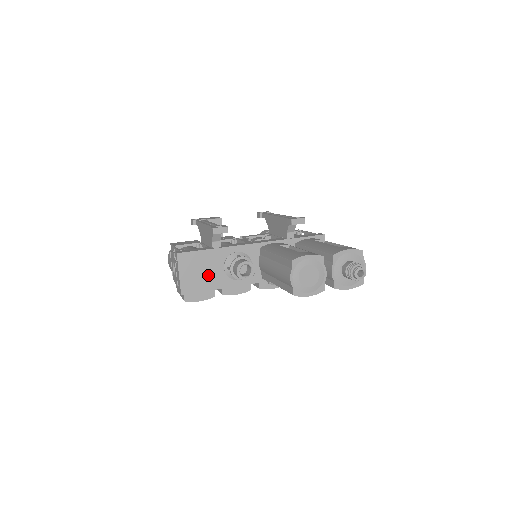
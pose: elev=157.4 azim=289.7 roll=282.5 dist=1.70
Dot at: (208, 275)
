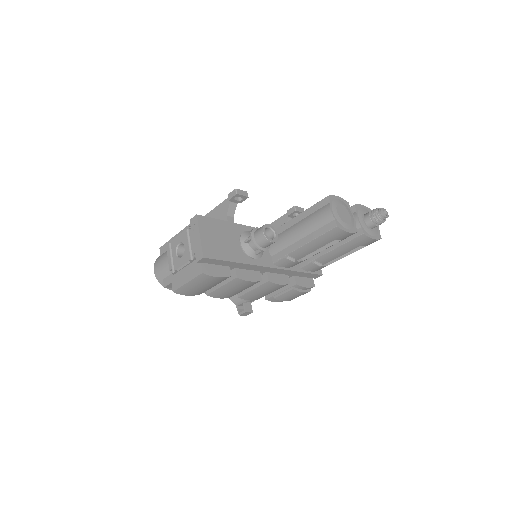
Dot at: (226, 245)
